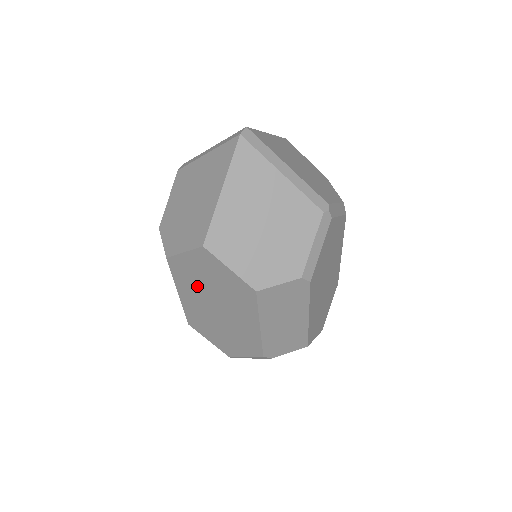
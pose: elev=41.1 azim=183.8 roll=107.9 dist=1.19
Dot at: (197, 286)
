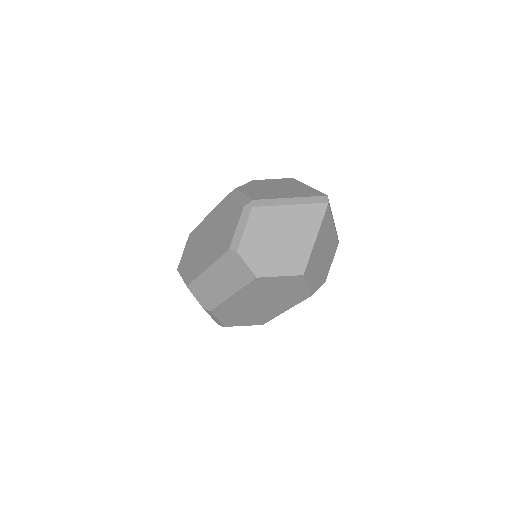
Dot at: (262, 292)
